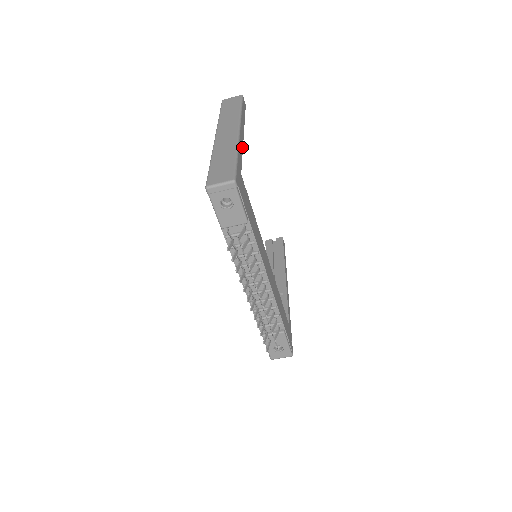
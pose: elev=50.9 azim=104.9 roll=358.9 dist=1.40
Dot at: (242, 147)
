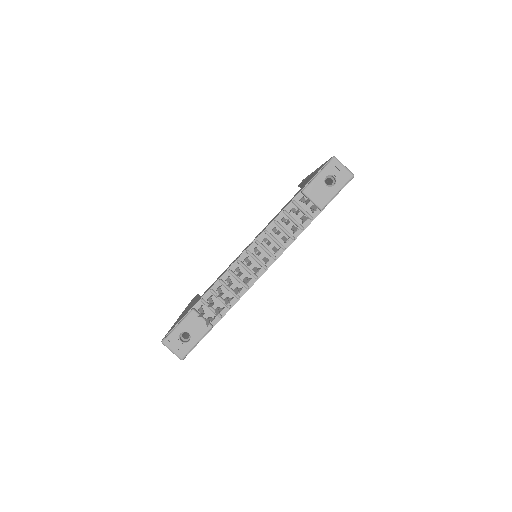
Dot at: occluded
